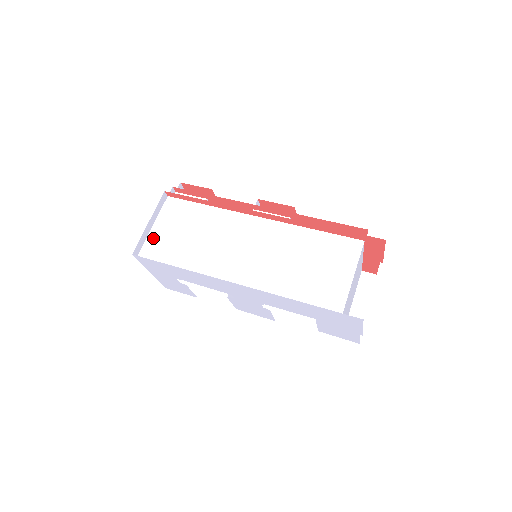
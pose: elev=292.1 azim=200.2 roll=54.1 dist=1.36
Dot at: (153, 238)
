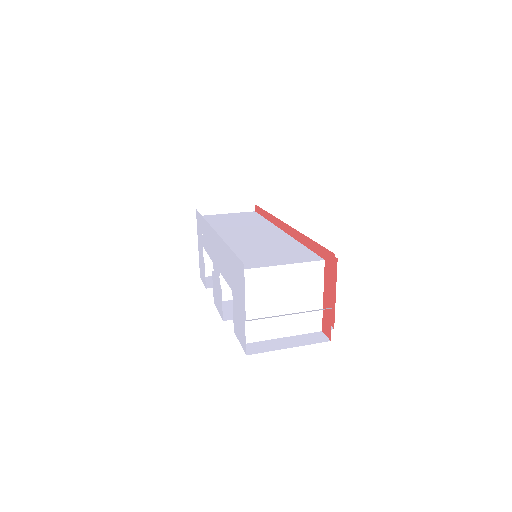
Dot at: (218, 215)
